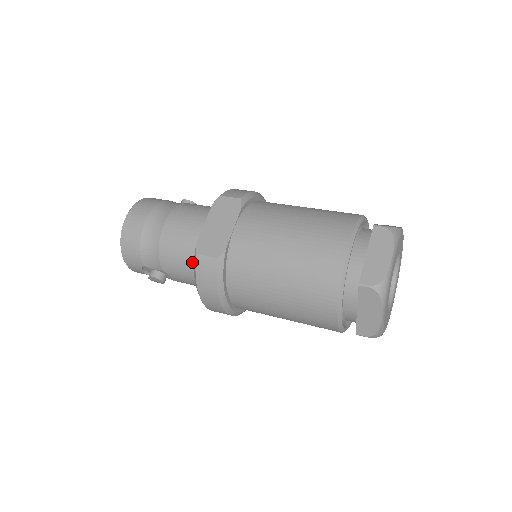
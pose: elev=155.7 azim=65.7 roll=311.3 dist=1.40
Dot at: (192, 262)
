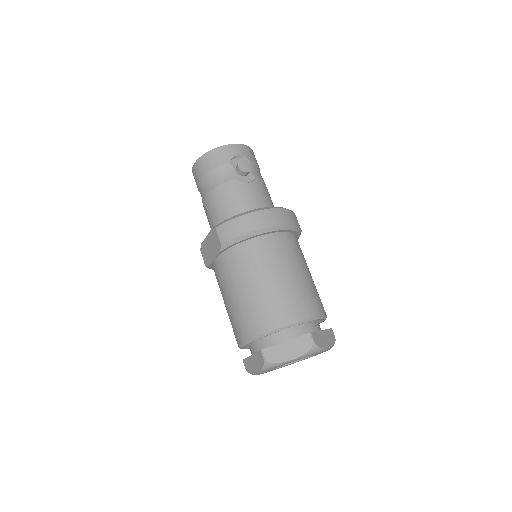
Dot at: occluded
